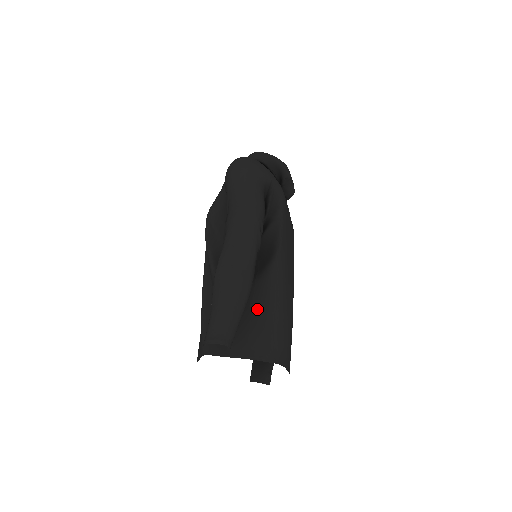
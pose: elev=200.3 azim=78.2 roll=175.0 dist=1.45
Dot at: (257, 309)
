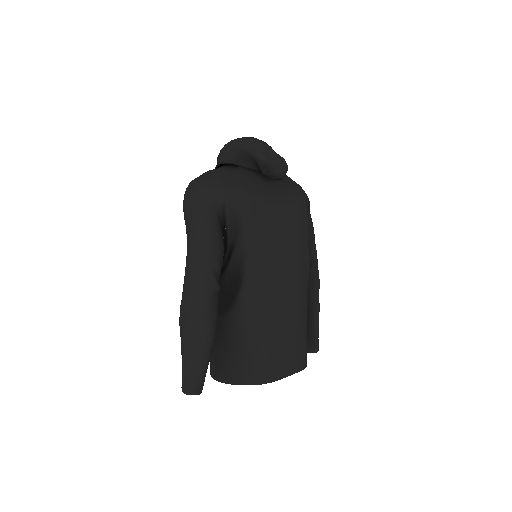
Dot at: (233, 340)
